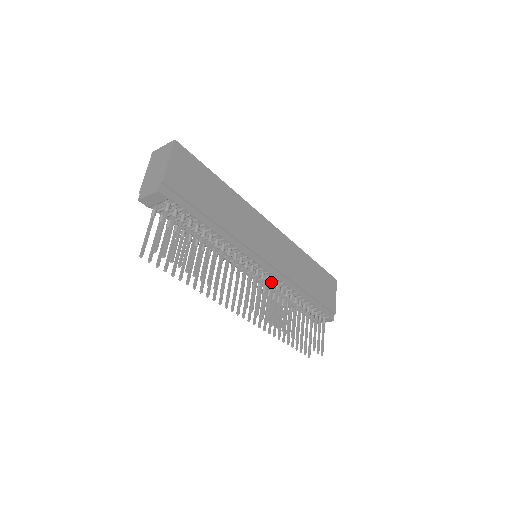
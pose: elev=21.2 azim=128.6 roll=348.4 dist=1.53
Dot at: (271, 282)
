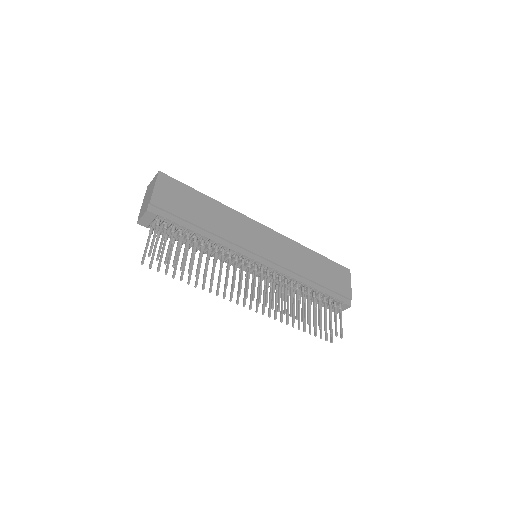
Dot at: (272, 275)
